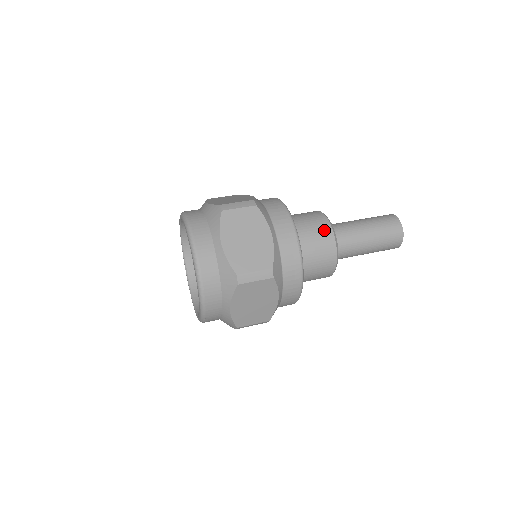
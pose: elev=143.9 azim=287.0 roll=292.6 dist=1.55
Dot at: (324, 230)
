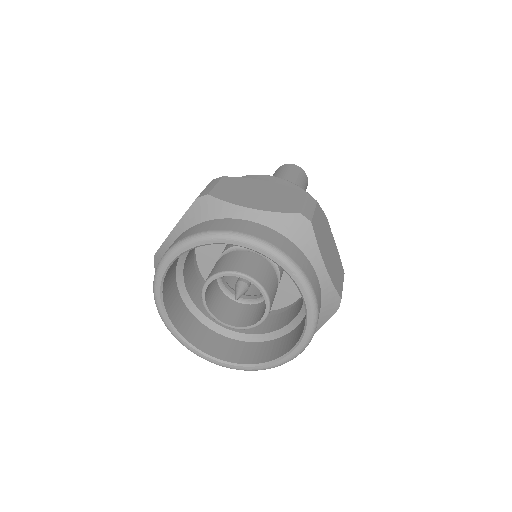
Dot at: occluded
